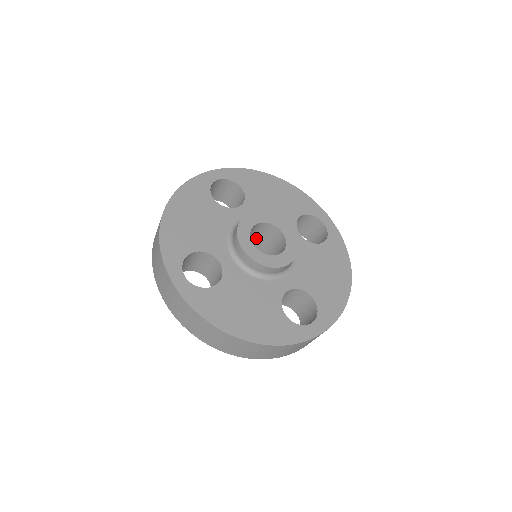
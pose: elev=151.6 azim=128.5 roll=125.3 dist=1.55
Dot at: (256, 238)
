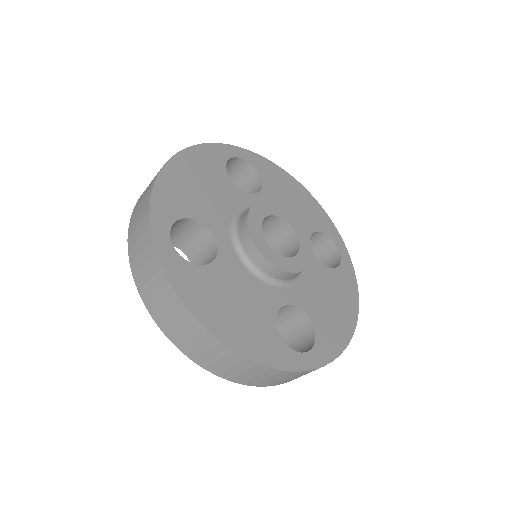
Dot at: occluded
